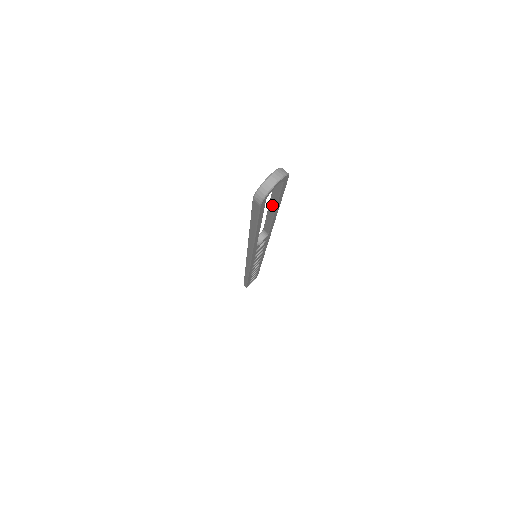
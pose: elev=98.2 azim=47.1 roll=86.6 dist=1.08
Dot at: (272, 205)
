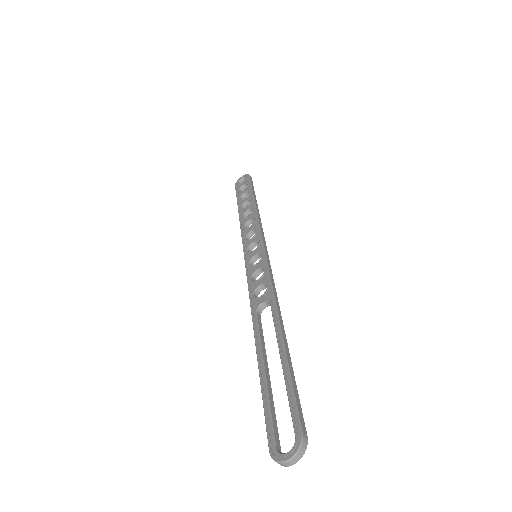
Dot at: (285, 374)
